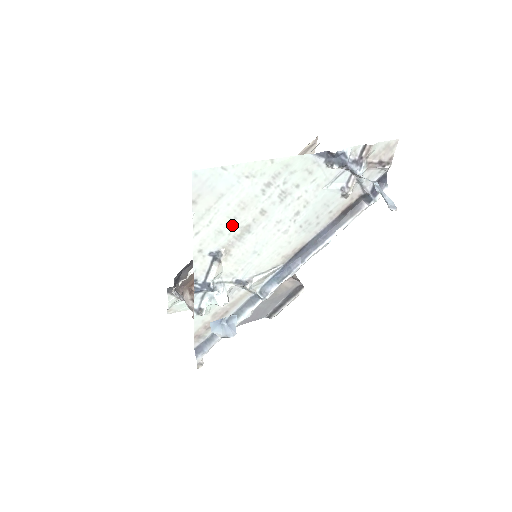
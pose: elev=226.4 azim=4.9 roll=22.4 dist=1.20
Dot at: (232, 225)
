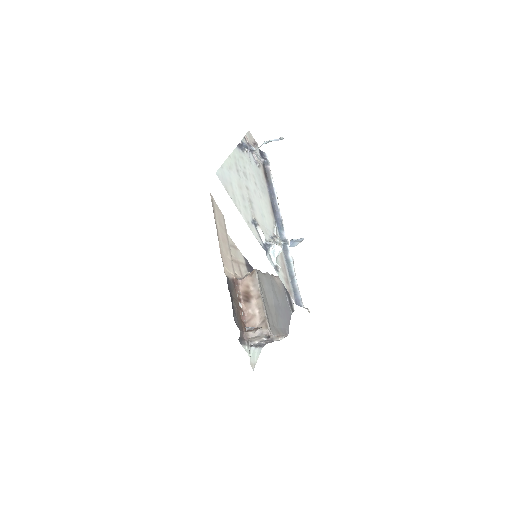
Dot at: (245, 201)
